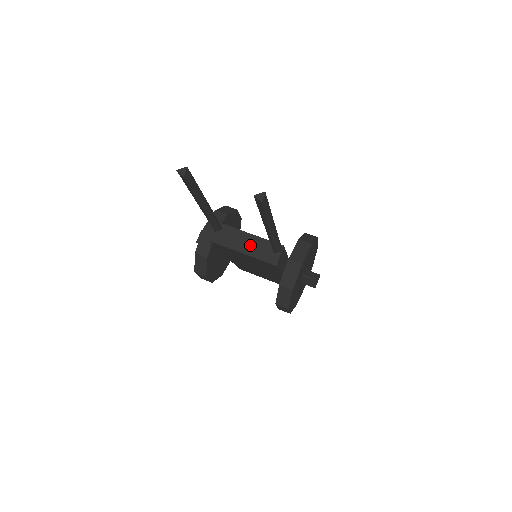
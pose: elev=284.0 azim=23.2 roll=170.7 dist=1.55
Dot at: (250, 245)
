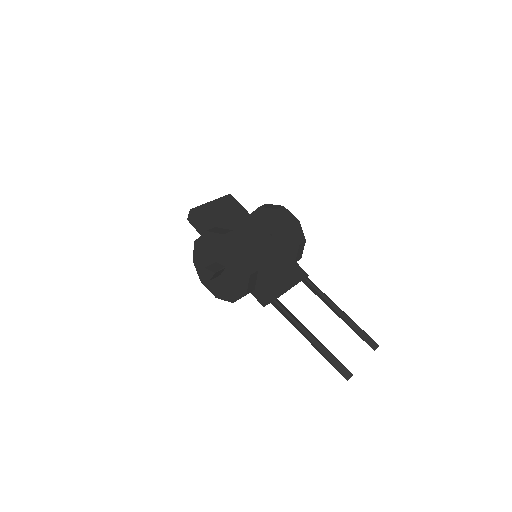
Dot at: occluded
